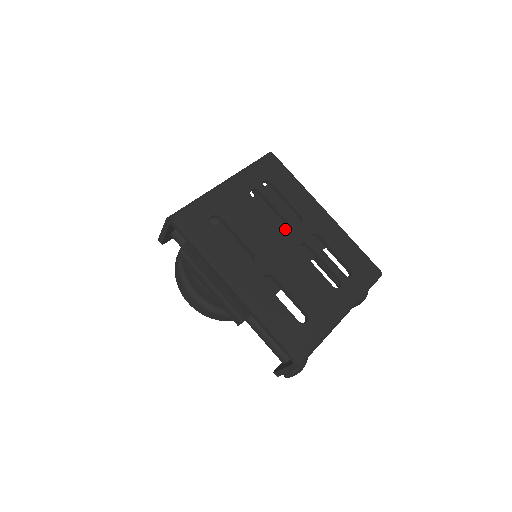
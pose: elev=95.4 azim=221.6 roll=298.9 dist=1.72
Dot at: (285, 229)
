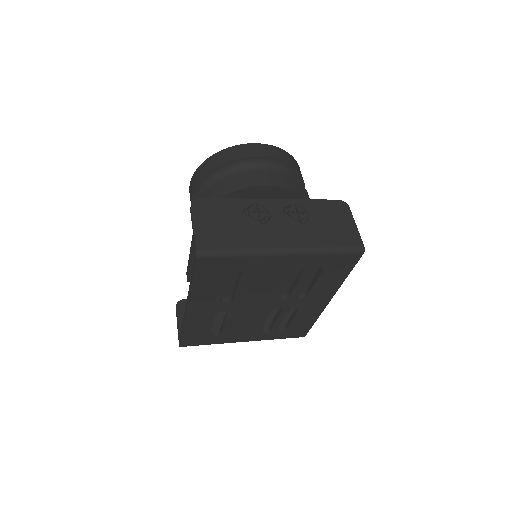
Dot at: (292, 278)
